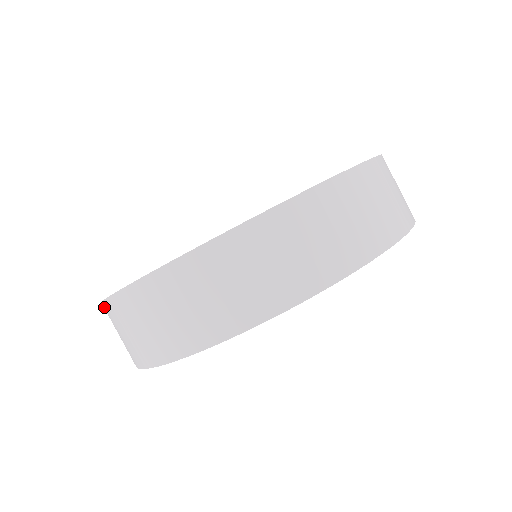
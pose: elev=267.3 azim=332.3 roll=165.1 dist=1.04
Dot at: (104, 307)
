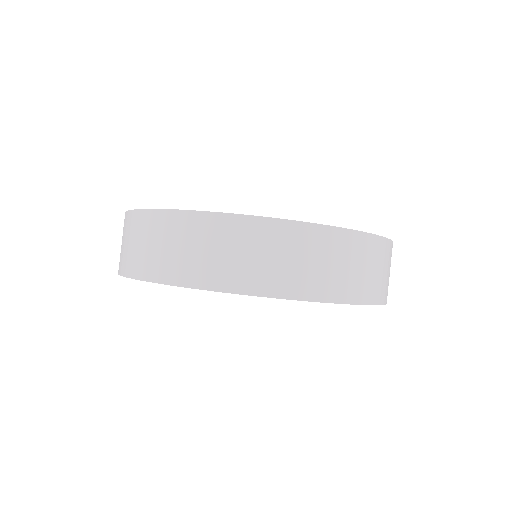
Dot at: (191, 216)
